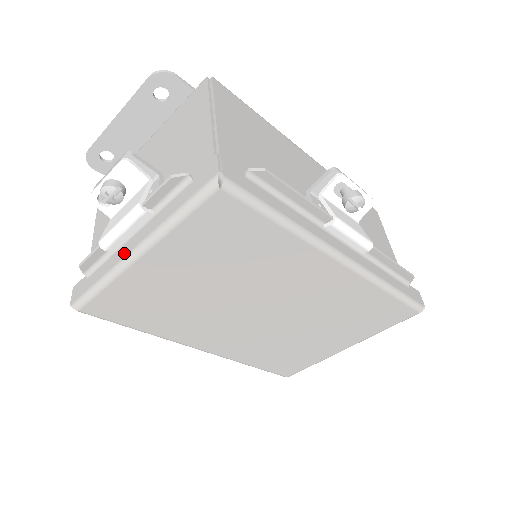
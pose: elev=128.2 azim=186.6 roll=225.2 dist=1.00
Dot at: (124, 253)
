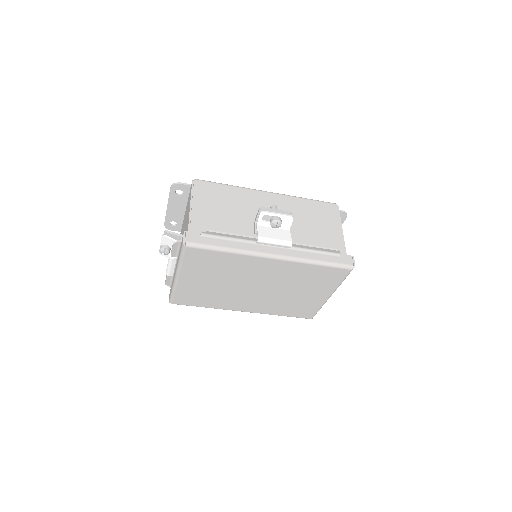
Dot at: (174, 277)
